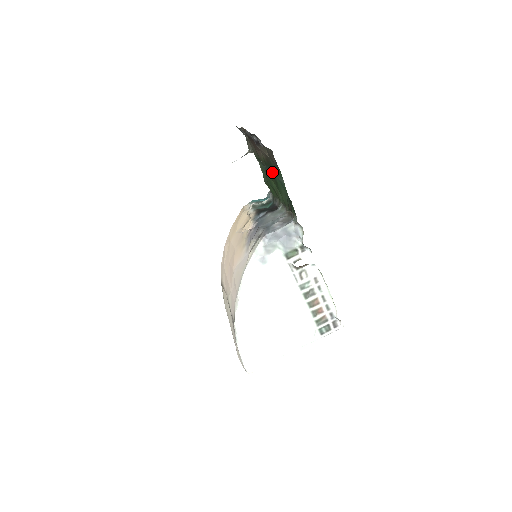
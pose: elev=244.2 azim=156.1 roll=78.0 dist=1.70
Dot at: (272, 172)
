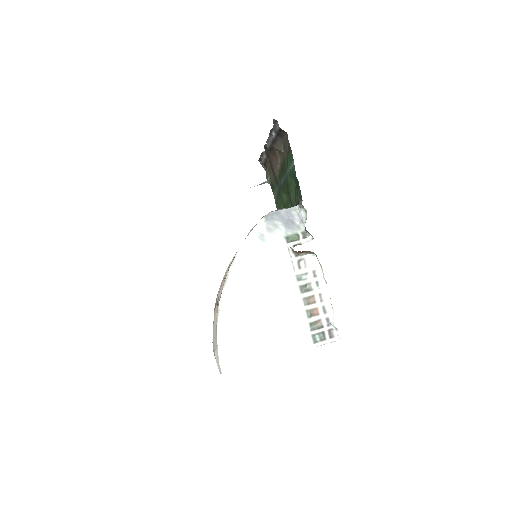
Dot at: (285, 177)
